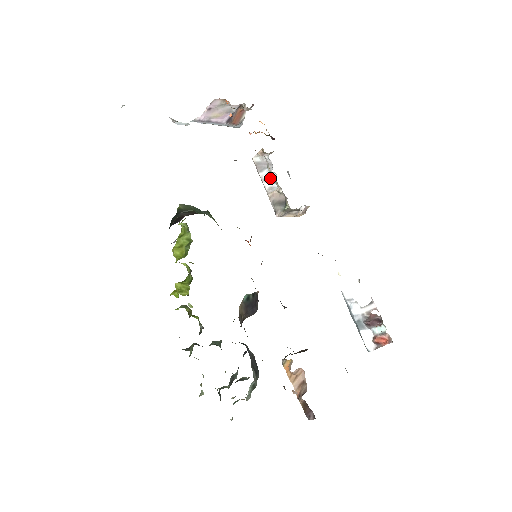
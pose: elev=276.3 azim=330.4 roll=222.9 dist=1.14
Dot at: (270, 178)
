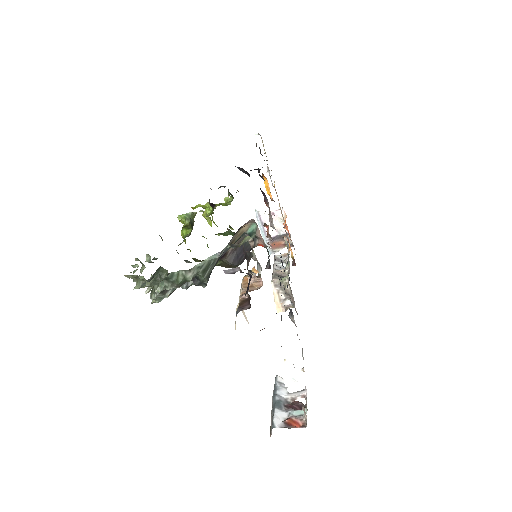
Dot at: (281, 267)
